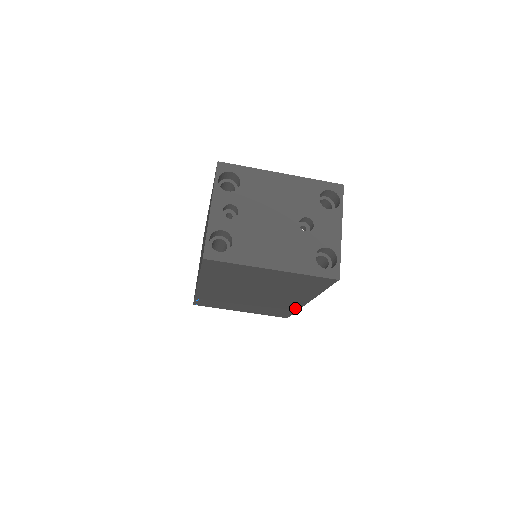
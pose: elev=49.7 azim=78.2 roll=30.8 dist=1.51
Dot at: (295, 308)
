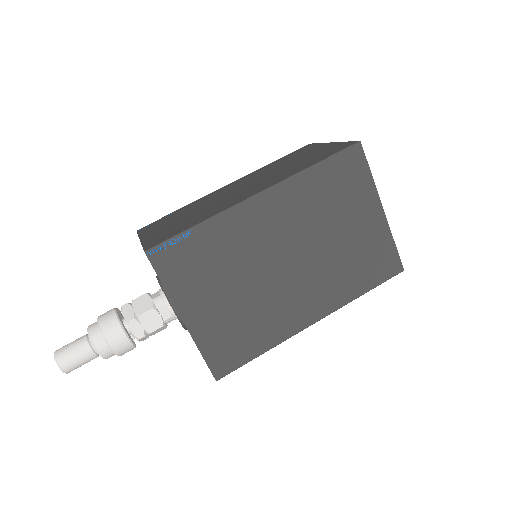
Dot at: (276, 339)
